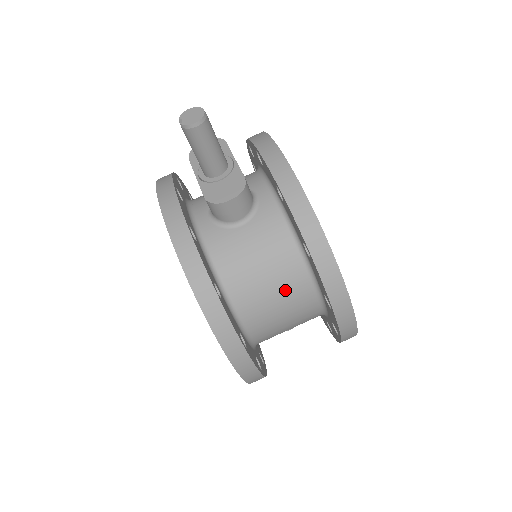
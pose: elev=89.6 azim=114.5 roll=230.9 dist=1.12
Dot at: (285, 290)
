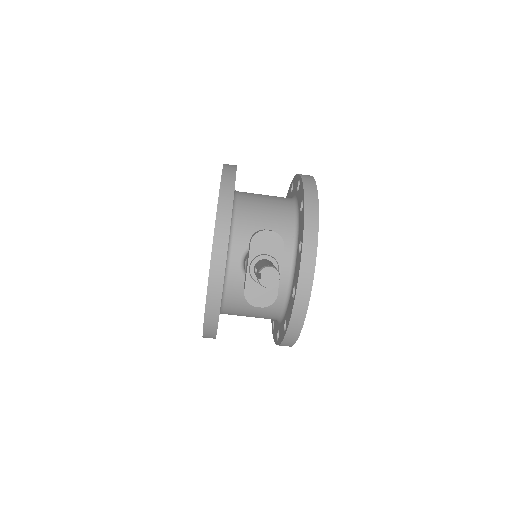
Dot at: (259, 317)
